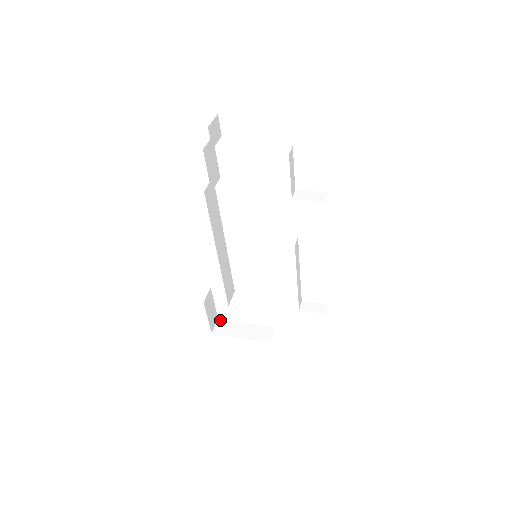
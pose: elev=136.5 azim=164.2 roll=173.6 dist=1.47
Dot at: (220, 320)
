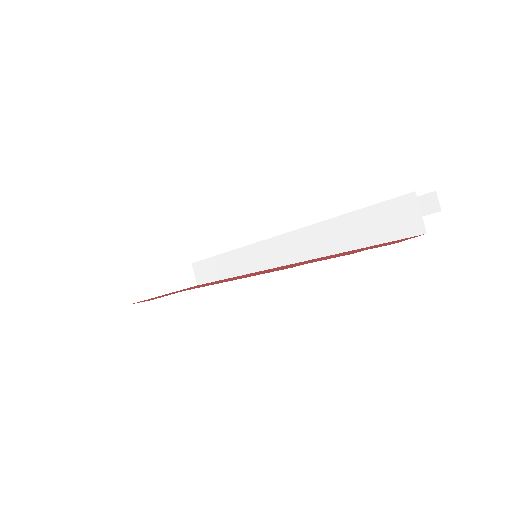
Dot at: (127, 282)
